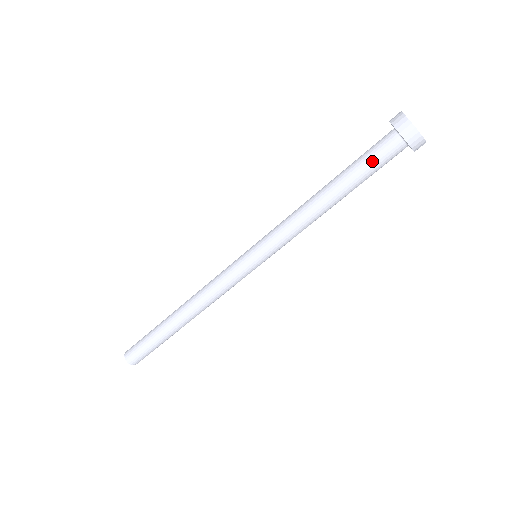
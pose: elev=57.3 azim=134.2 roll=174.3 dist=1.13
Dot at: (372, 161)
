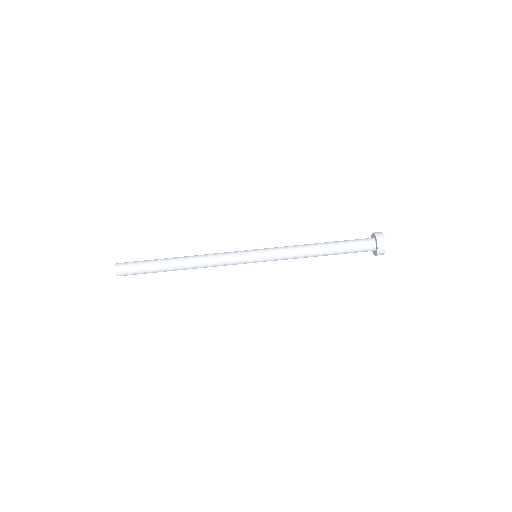
Dot at: (353, 240)
